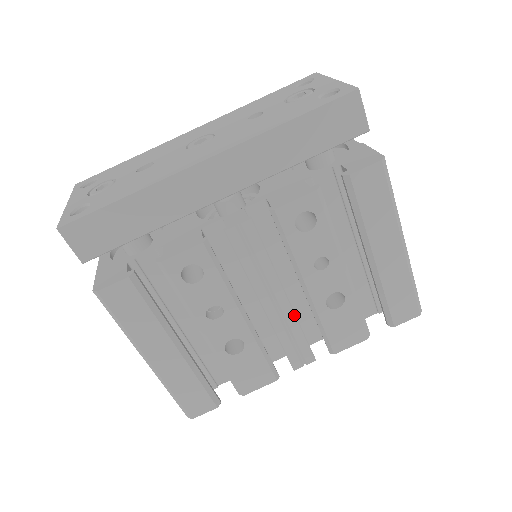
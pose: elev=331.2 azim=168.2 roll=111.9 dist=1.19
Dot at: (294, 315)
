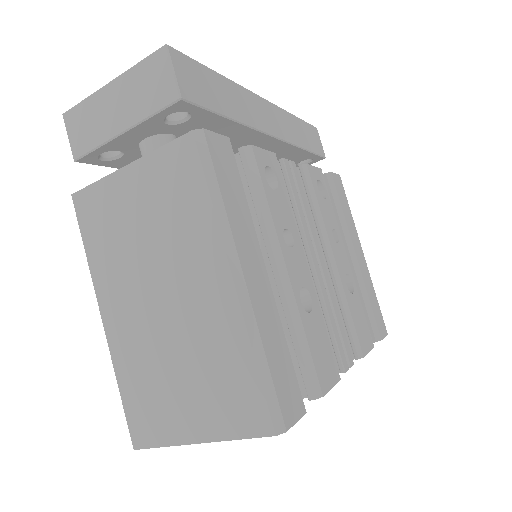
Dot at: (331, 287)
